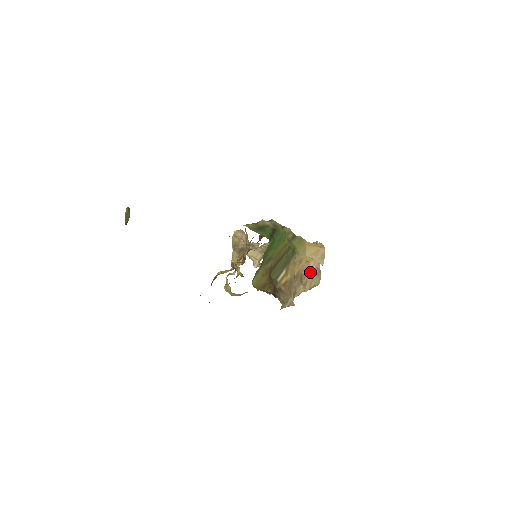
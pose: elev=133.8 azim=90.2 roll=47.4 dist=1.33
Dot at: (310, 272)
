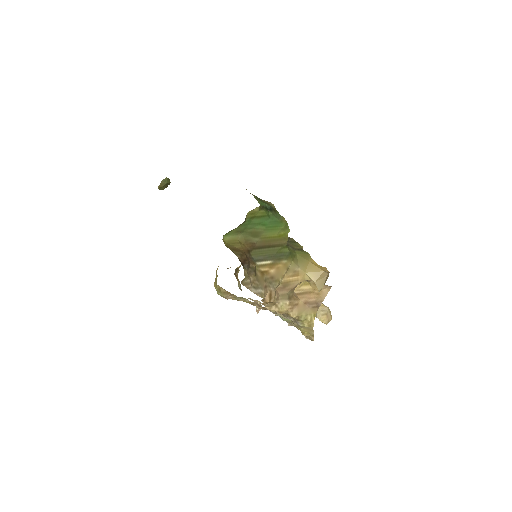
Dot at: (306, 300)
